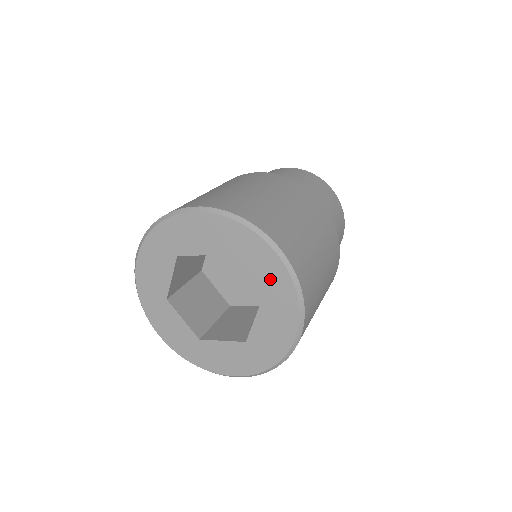
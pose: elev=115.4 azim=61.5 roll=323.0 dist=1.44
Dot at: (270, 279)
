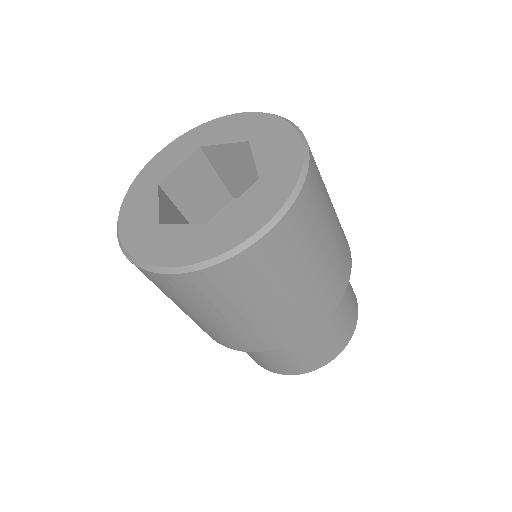
Dot at: (280, 158)
